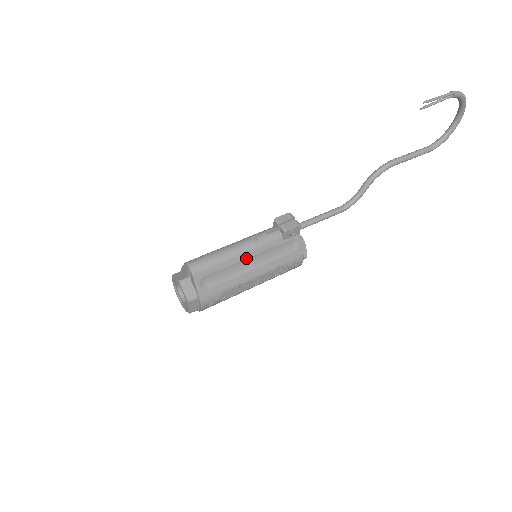
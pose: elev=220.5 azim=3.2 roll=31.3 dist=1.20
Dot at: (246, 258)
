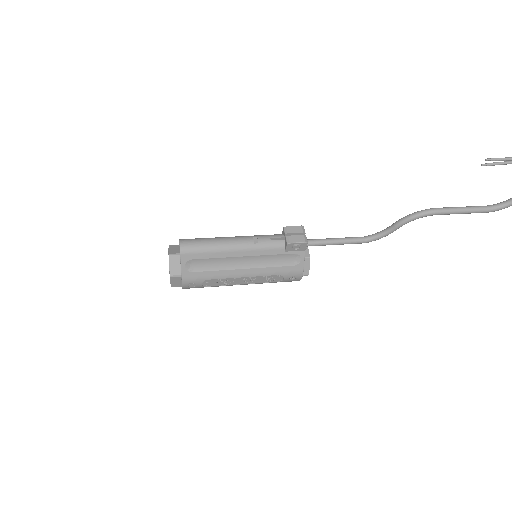
Dot at: (240, 256)
